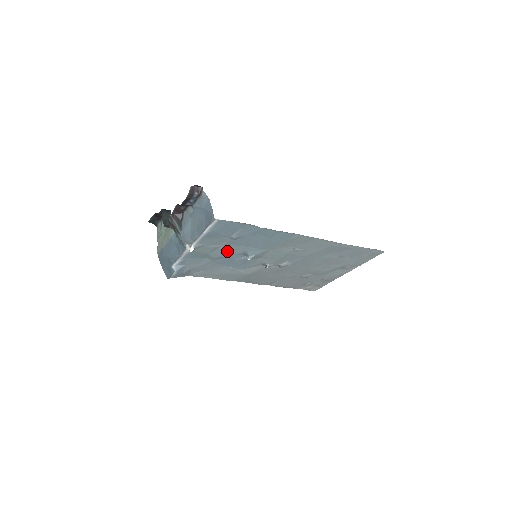
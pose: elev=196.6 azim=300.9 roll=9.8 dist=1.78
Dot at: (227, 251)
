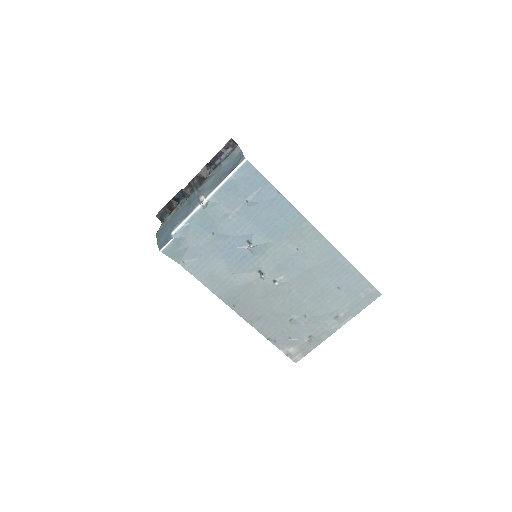
Dot at: (234, 226)
